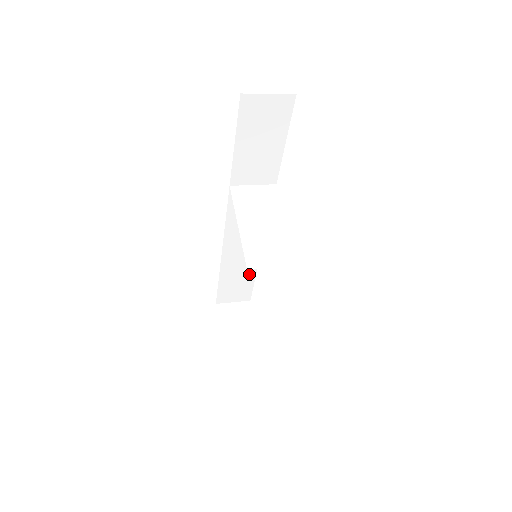
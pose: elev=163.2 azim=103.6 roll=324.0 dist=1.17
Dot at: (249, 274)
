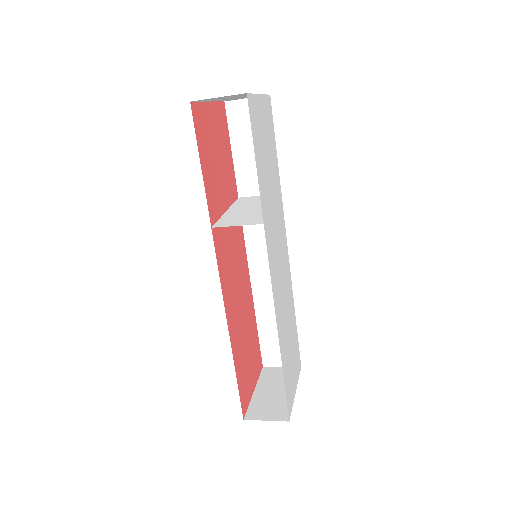
Dot at: occluded
